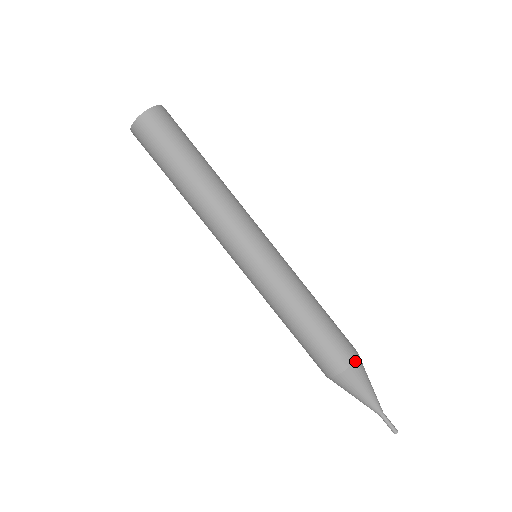
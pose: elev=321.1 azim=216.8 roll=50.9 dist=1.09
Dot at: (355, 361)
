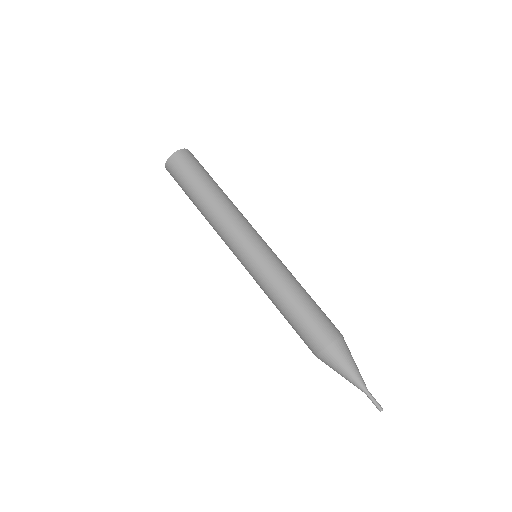
Dot at: (342, 335)
